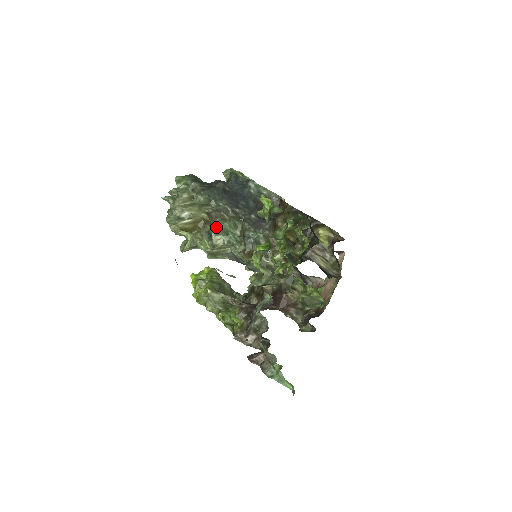
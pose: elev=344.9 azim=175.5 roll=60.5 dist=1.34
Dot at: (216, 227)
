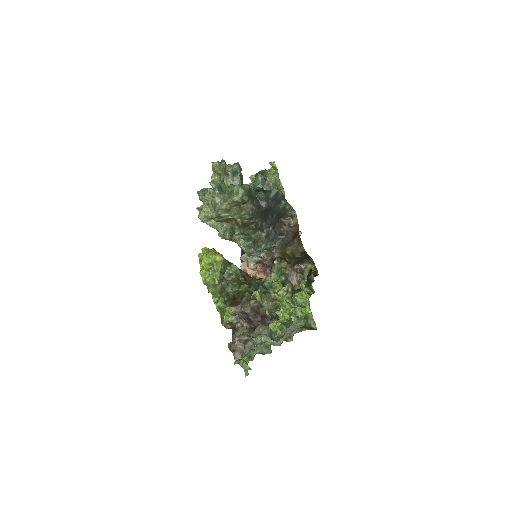
Dot at: (242, 232)
